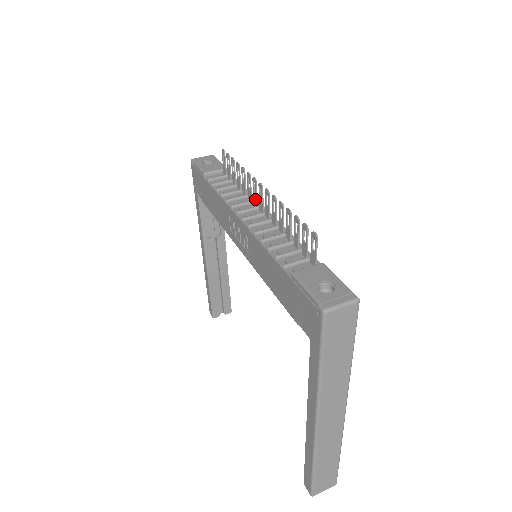
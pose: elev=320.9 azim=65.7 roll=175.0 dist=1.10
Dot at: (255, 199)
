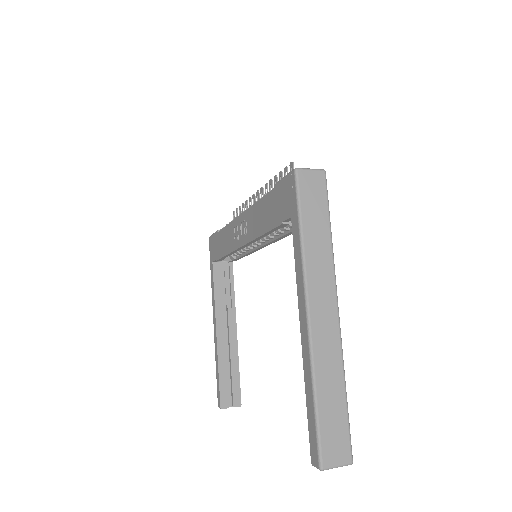
Dot at: occluded
